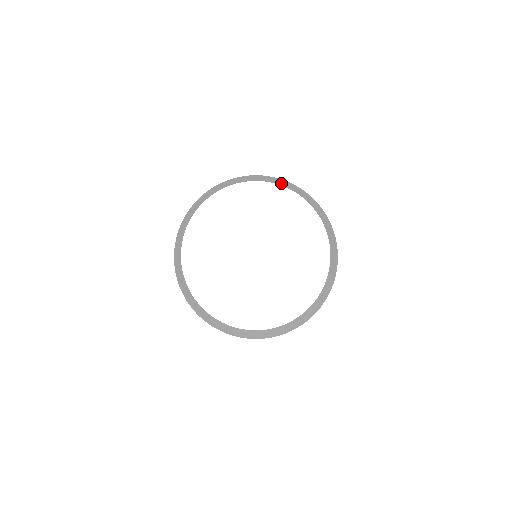
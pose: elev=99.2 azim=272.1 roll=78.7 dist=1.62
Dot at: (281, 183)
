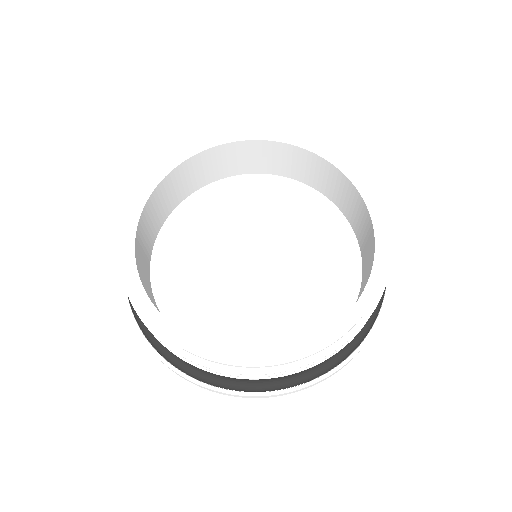
Dot at: (356, 219)
